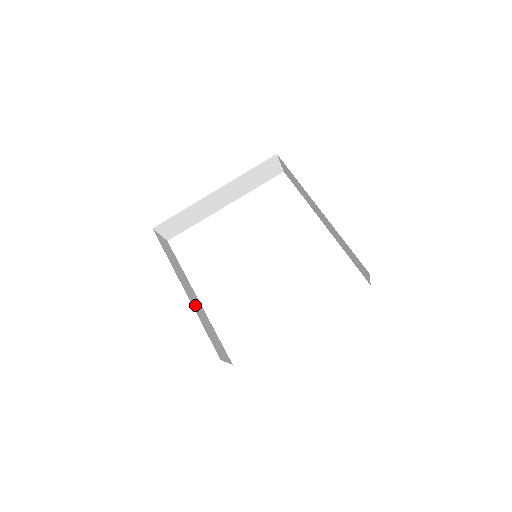
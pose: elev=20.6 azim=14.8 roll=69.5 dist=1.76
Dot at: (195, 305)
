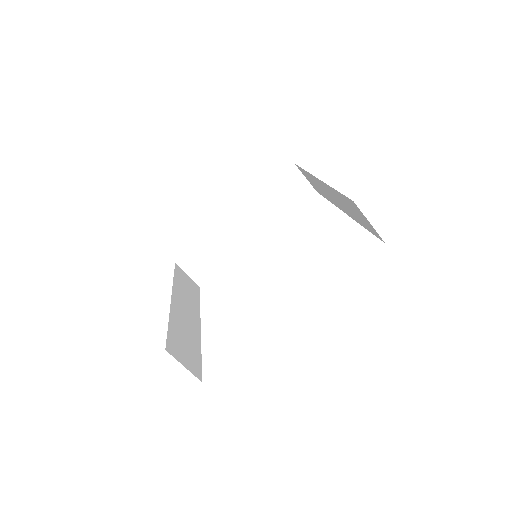
Dot at: (180, 315)
